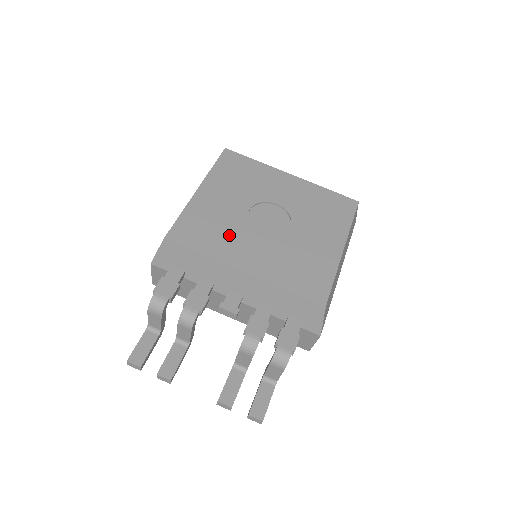
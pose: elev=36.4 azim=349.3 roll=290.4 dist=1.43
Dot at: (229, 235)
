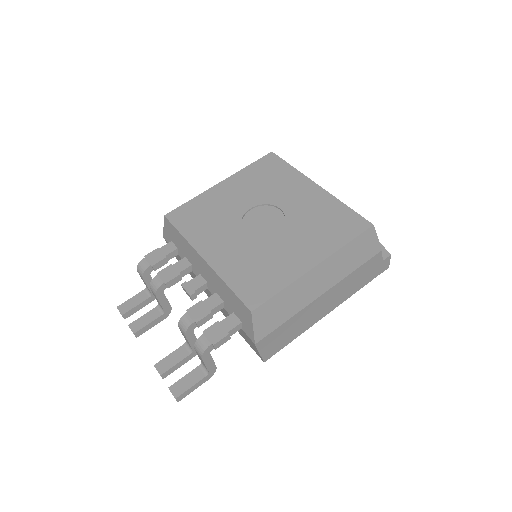
Dot at: (215, 225)
